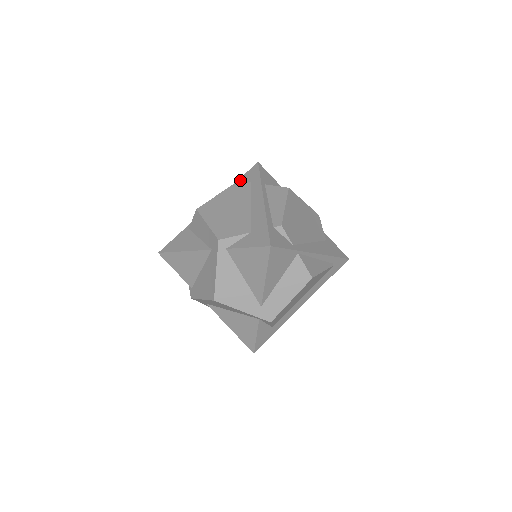
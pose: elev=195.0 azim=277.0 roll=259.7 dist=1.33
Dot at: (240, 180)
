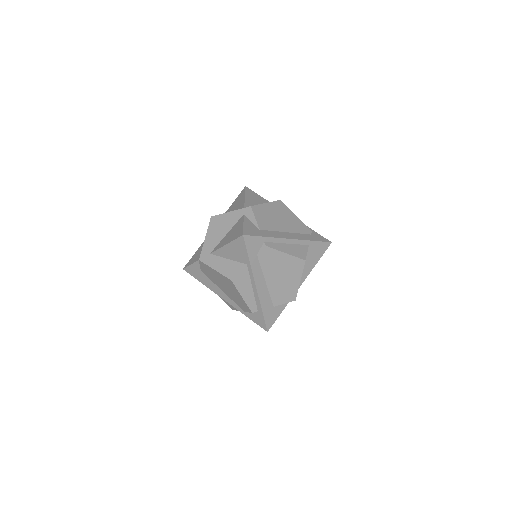
Dot at: occluded
